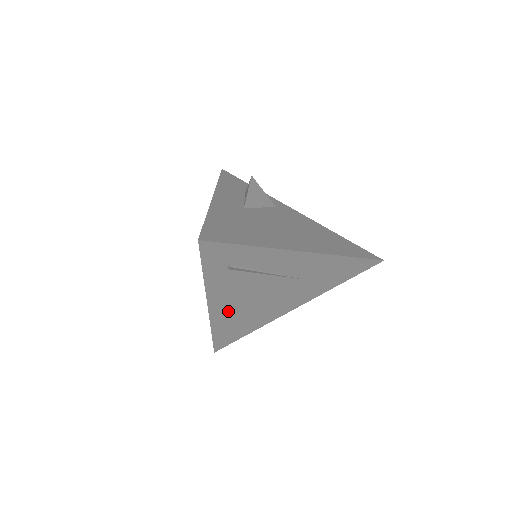
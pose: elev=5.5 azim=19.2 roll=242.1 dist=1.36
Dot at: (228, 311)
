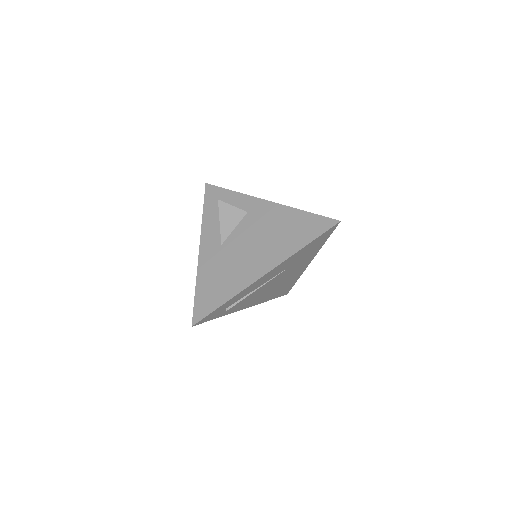
Dot at: (262, 298)
